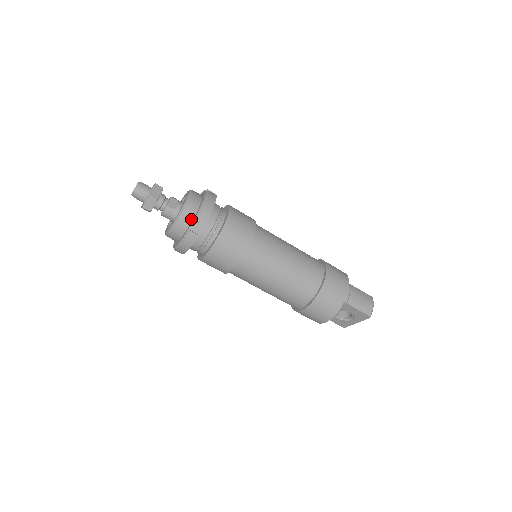
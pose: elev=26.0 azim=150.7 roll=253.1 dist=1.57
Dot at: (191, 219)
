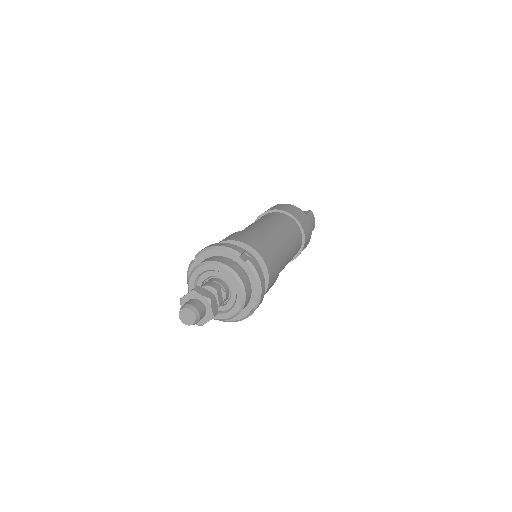
Dot at: (248, 303)
